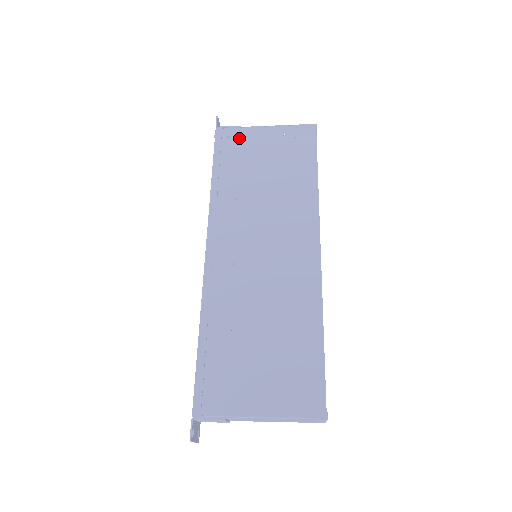
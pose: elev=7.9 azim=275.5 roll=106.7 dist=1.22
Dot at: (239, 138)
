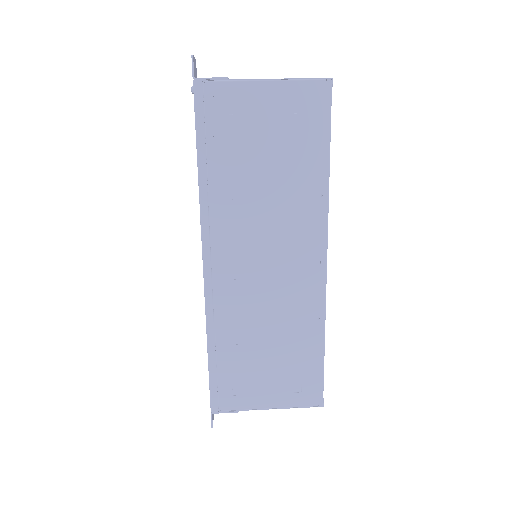
Dot at: (228, 100)
